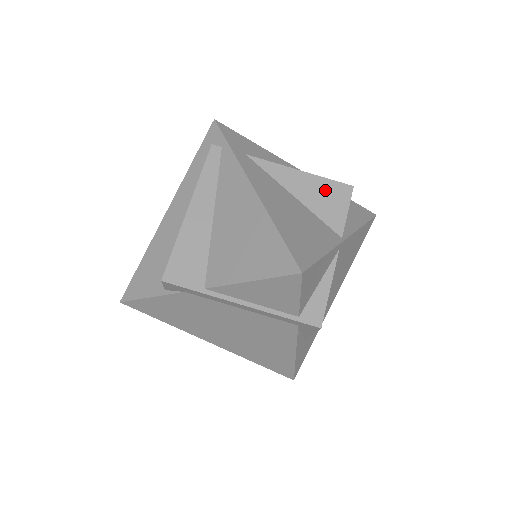
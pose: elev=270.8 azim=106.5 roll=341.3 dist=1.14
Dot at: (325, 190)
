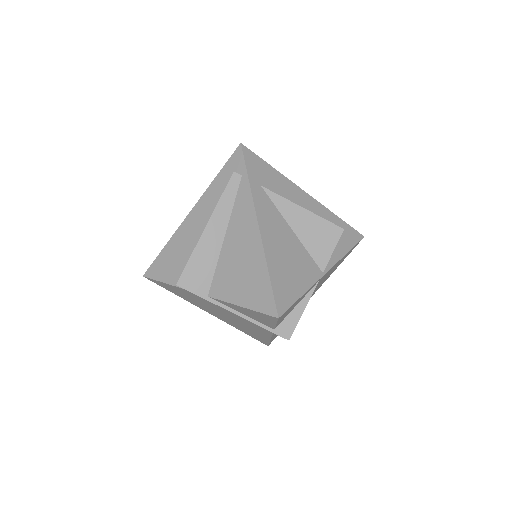
Dot at: (320, 229)
